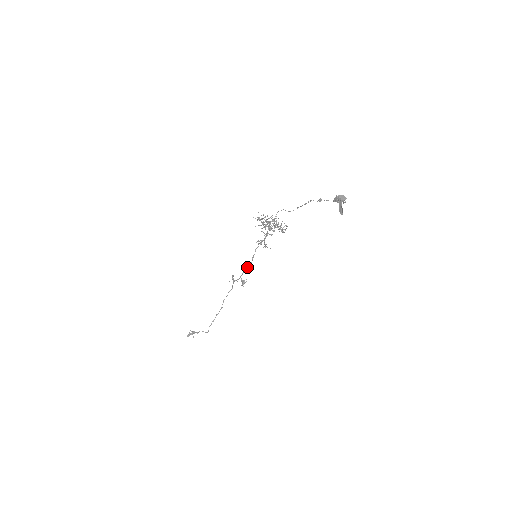
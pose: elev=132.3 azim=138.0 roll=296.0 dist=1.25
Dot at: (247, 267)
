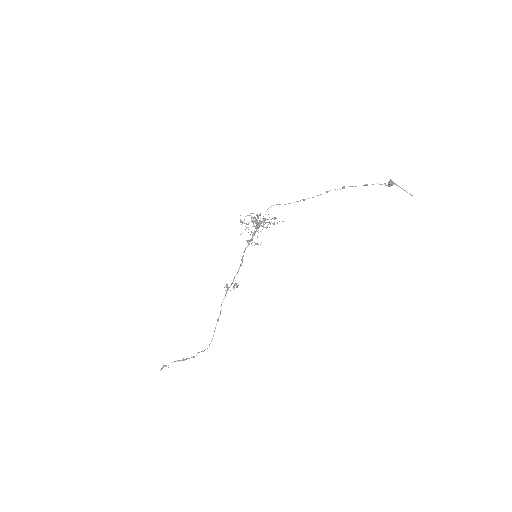
Dot at: (238, 270)
